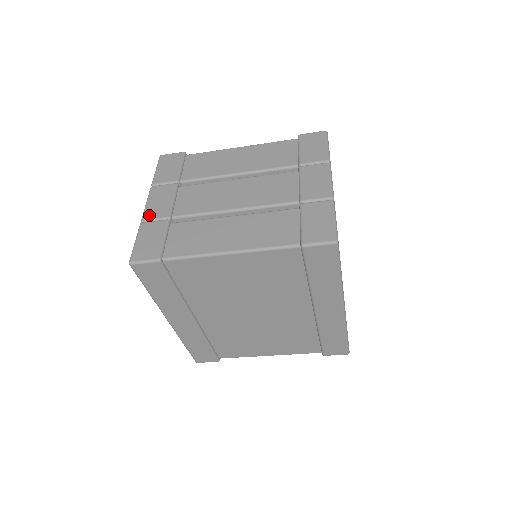
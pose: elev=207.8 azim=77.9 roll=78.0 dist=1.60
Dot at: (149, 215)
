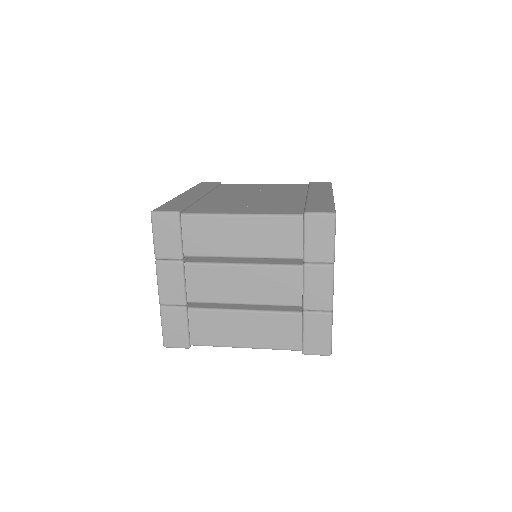
Dot at: (166, 300)
